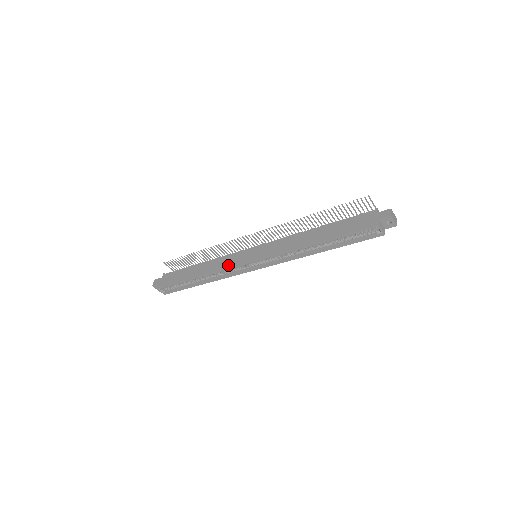
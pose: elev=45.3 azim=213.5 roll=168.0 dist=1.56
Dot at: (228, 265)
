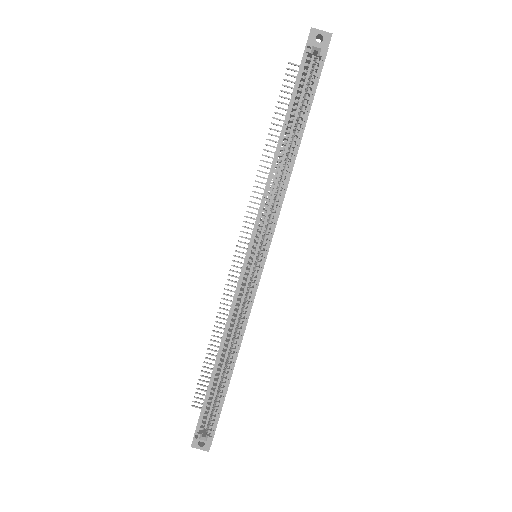
Dot at: occluded
